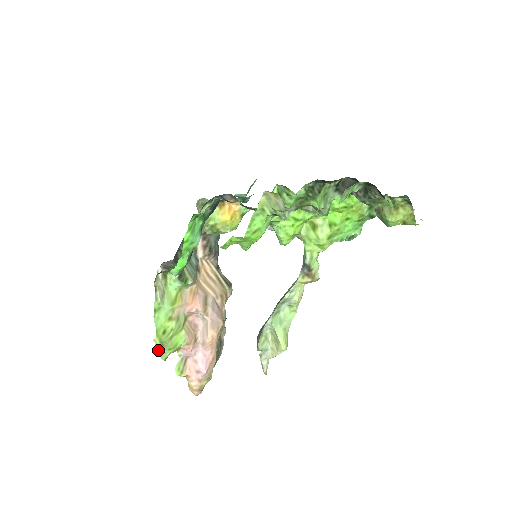
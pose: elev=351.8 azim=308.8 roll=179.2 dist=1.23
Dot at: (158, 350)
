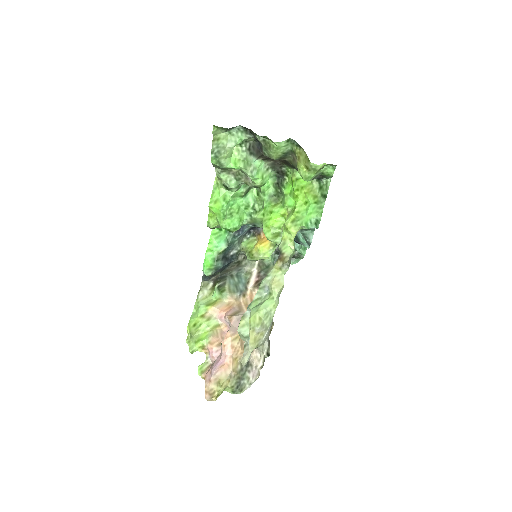
Dot at: (188, 341)
